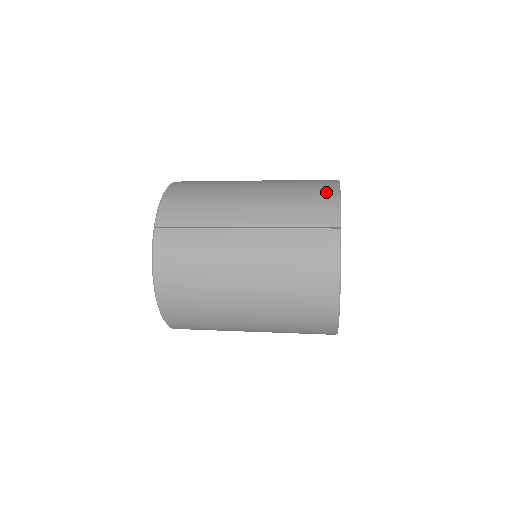
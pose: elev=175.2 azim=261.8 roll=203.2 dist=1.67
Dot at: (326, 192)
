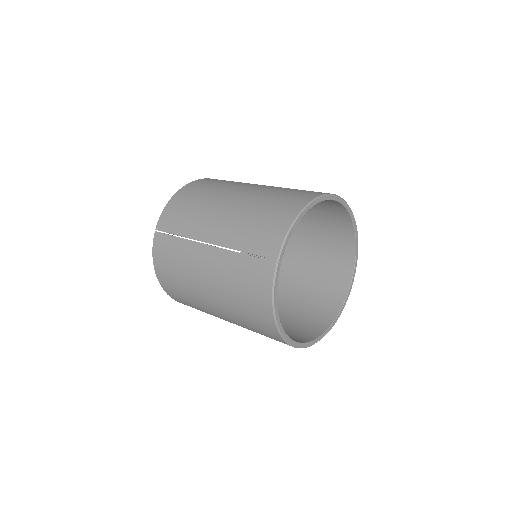
Dot at: (283, 217)
